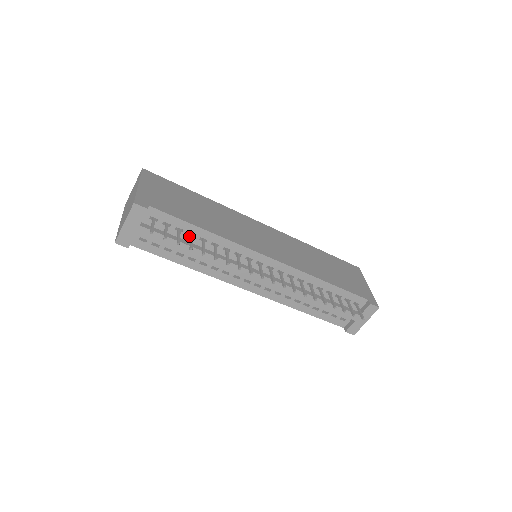
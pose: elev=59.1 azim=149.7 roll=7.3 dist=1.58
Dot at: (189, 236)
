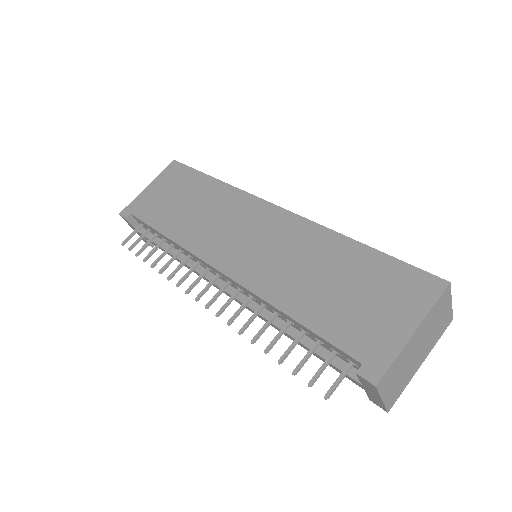
Dot at: (166, 240)
